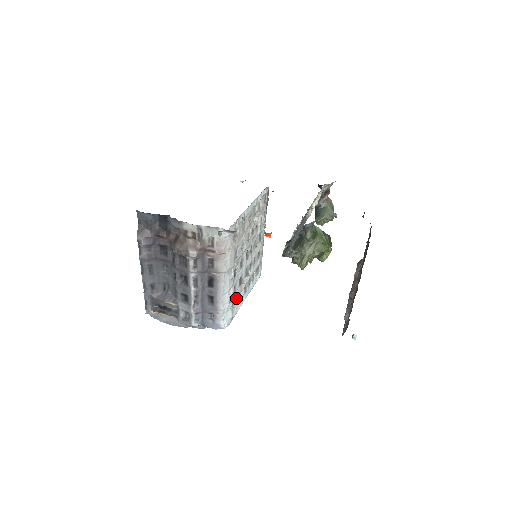
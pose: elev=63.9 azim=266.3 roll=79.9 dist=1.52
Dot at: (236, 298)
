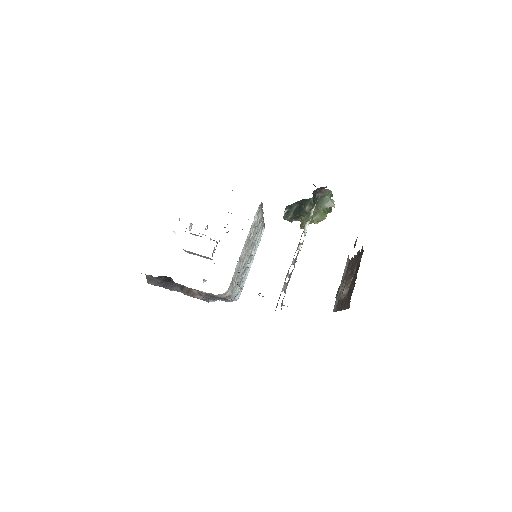
Dot at: (243, 279)
